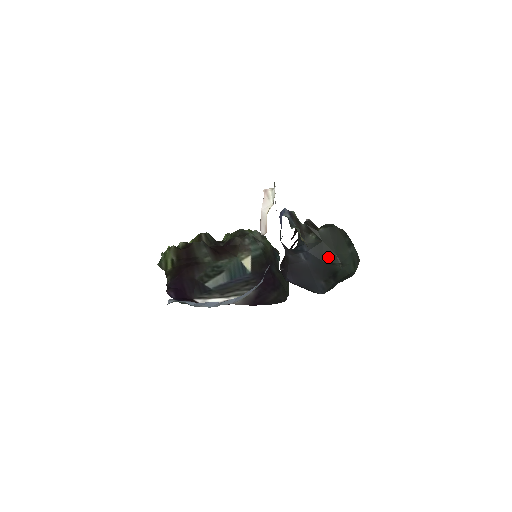
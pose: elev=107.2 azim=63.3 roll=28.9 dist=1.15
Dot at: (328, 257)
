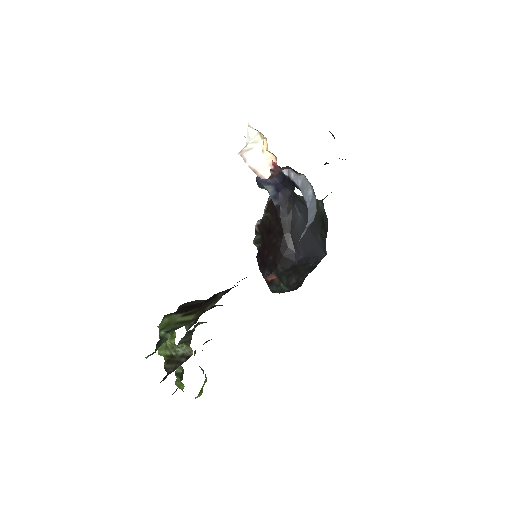
Dot at: occluded
